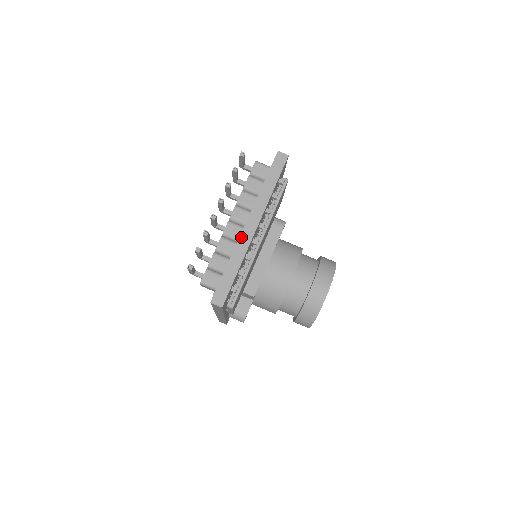
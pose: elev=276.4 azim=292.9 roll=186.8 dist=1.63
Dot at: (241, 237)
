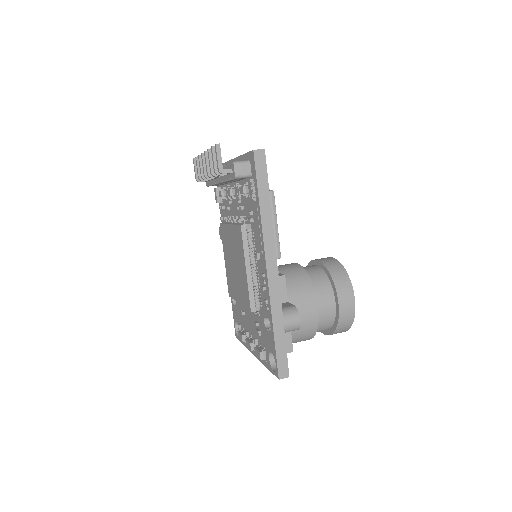
Dot at: (235, 158)
